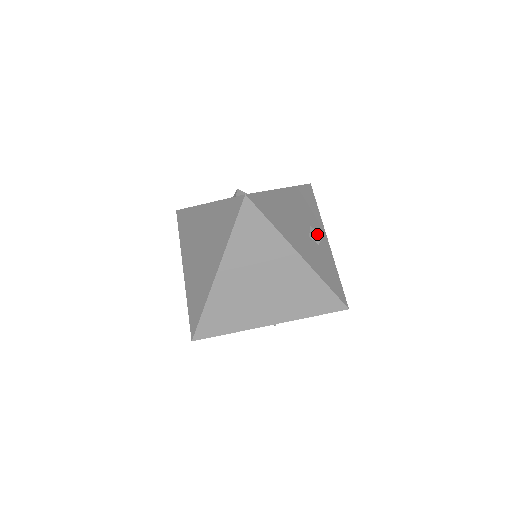
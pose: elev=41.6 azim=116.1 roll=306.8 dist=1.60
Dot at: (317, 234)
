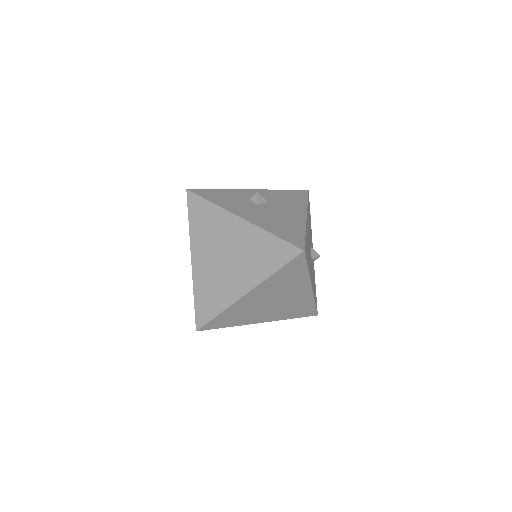
Dot at: (316, 256)
